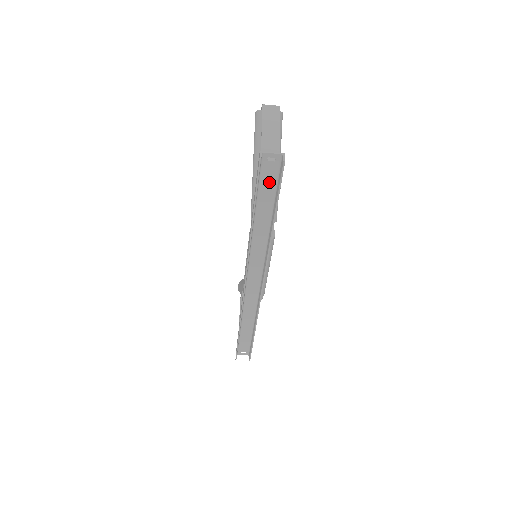
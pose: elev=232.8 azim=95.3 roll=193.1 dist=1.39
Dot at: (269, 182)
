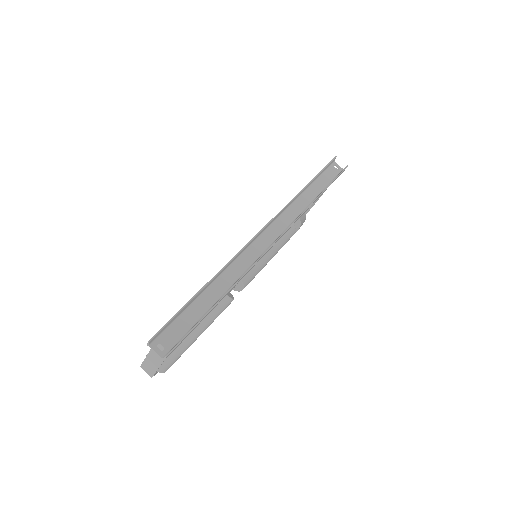
Dot at: (328, 177)
